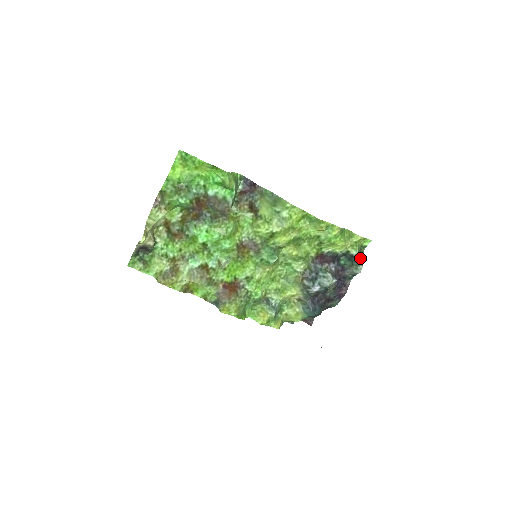
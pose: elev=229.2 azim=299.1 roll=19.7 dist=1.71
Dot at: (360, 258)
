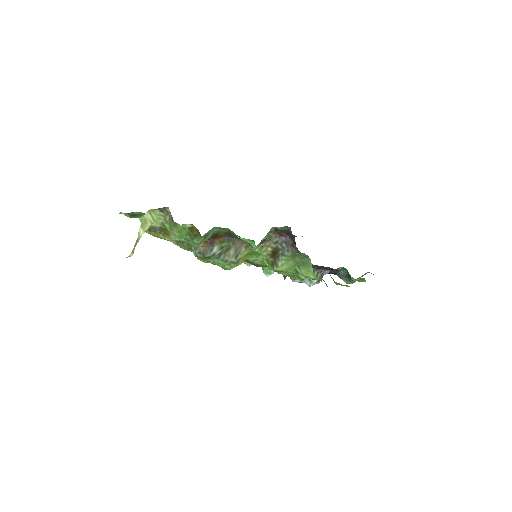
Dot at: occluded
